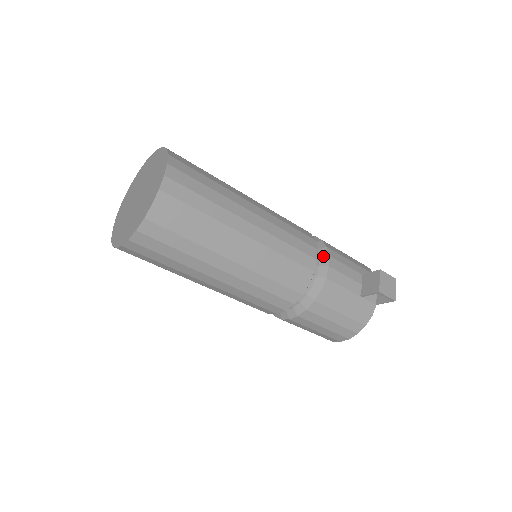
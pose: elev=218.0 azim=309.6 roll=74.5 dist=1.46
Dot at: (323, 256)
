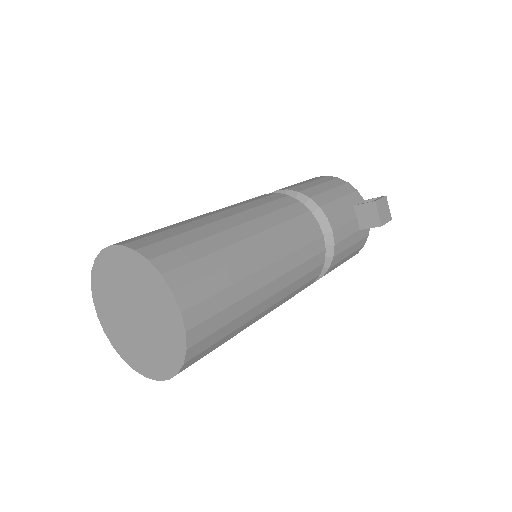
Dot at: (322, 221)
